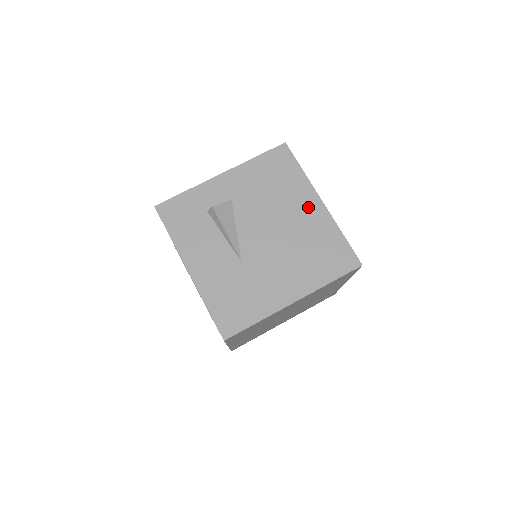
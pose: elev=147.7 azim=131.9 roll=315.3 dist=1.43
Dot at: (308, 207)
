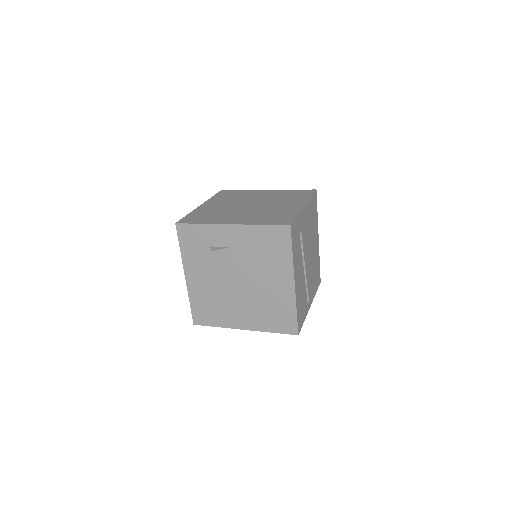
Dot at: (282, 281)
